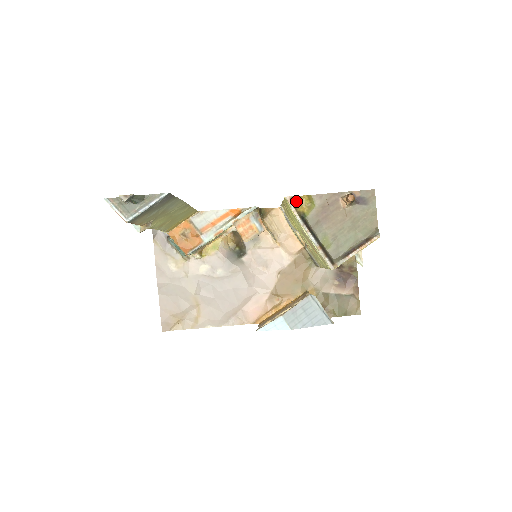
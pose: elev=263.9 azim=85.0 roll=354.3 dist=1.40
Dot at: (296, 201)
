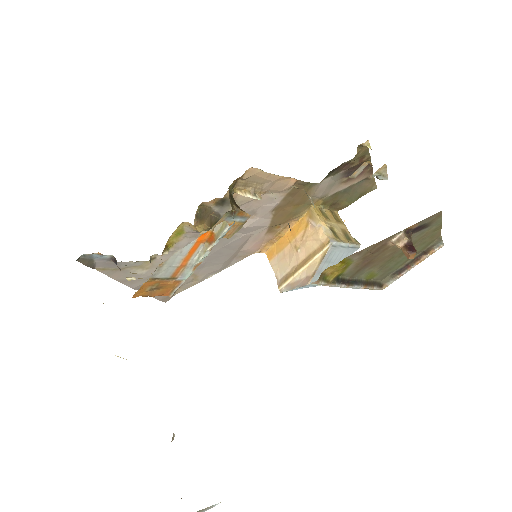
Dot at: (325, 274)
